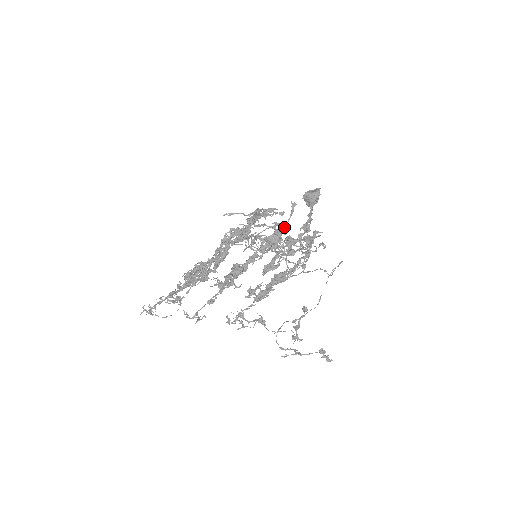
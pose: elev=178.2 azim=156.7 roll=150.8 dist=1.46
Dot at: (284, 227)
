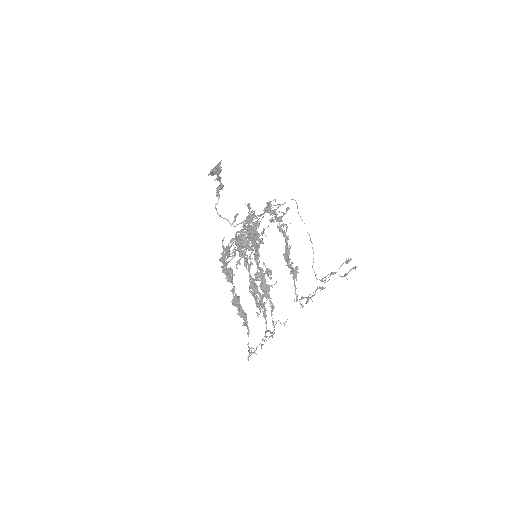
Dot at: occluded
